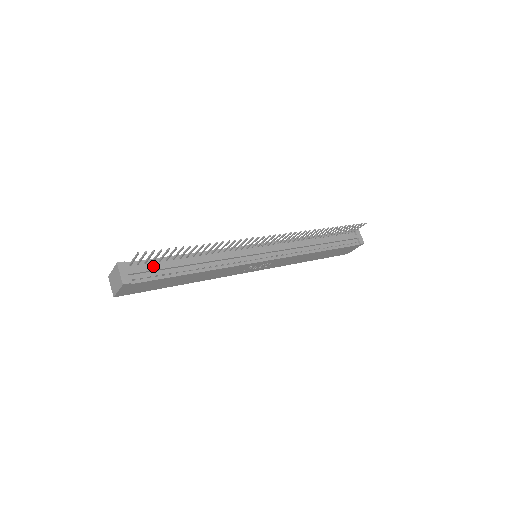
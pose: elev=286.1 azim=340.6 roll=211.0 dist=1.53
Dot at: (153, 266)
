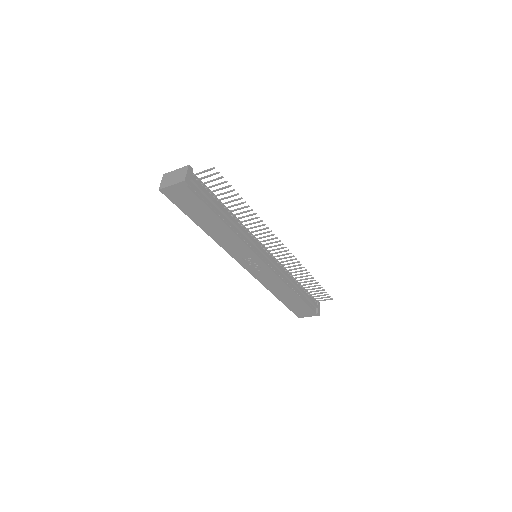
Dot at: (206, 190)
